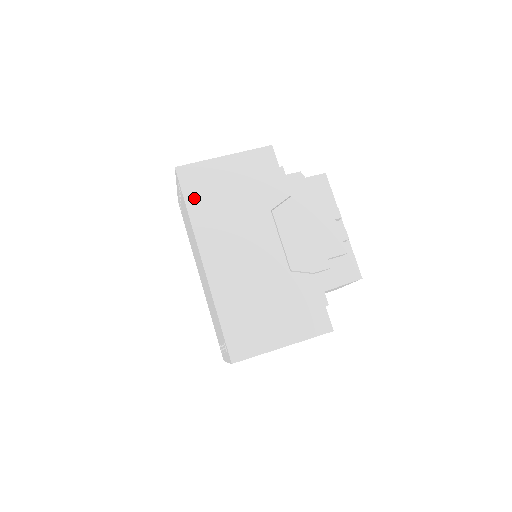
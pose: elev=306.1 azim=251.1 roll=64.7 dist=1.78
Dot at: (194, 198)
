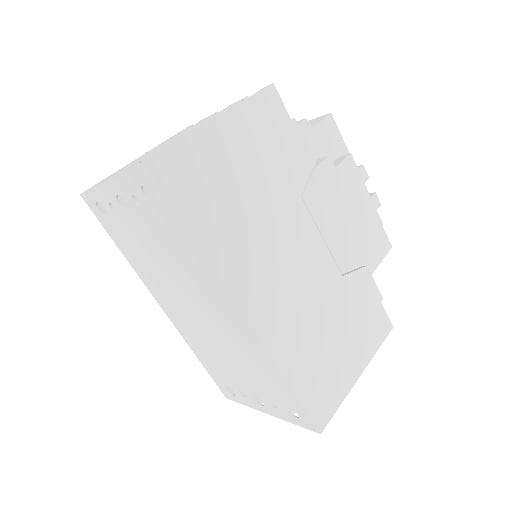
Dot at: (199, 214)
